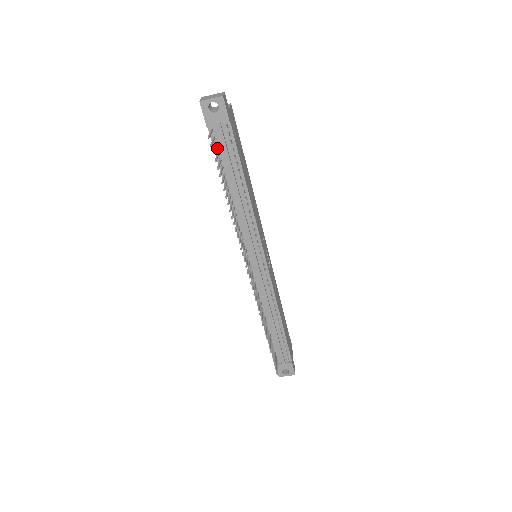
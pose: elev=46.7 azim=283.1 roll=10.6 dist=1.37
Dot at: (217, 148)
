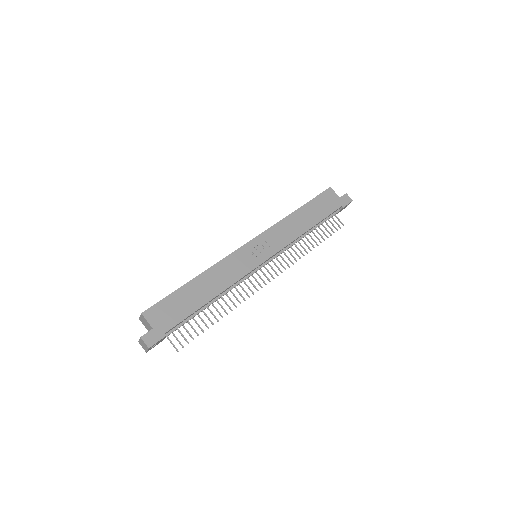
Dot at: occluded
